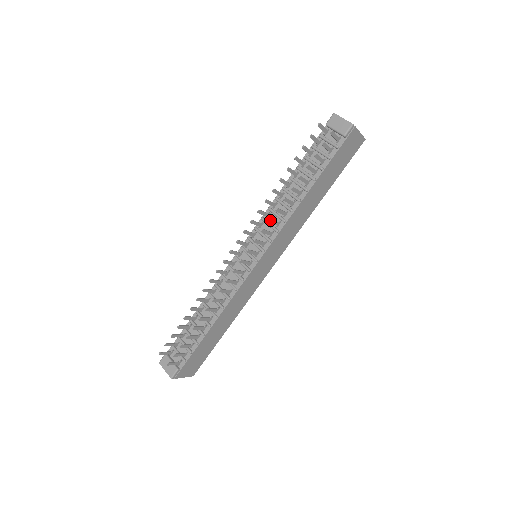
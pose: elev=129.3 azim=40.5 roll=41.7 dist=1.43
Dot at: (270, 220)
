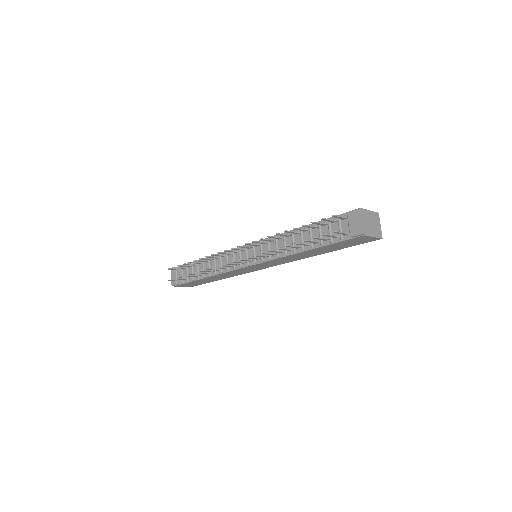
Dot at: (263, 253)
